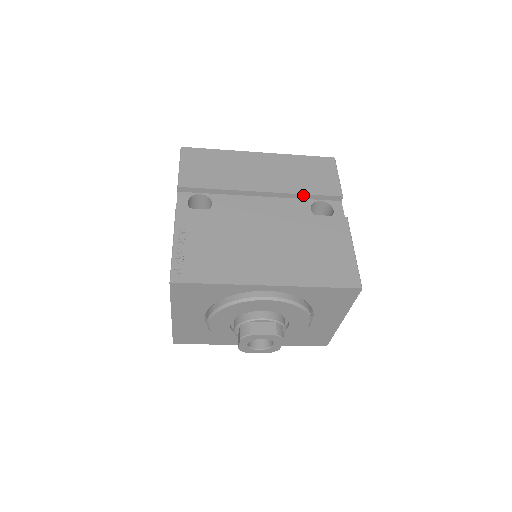
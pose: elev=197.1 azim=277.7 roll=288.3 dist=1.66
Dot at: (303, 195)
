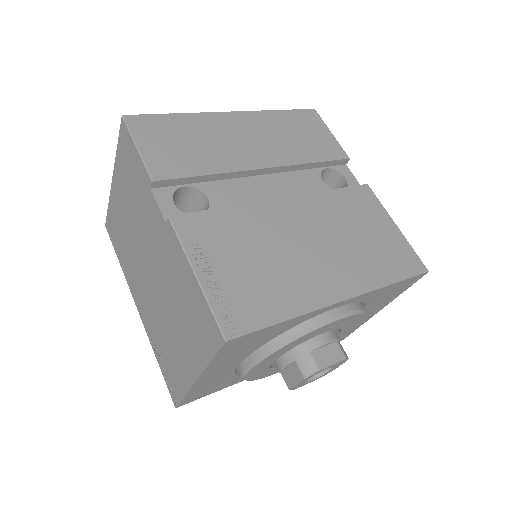
Dot at: (309, 164)
